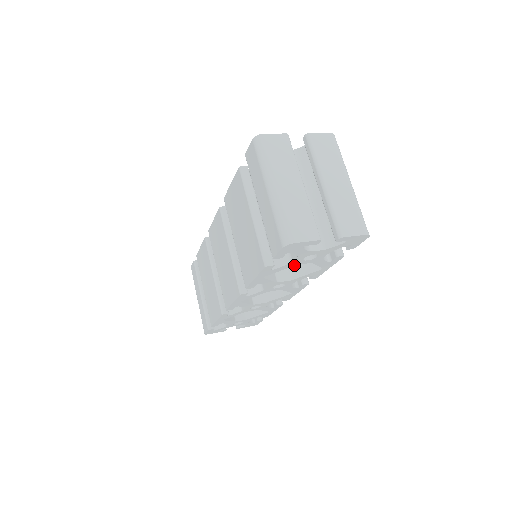
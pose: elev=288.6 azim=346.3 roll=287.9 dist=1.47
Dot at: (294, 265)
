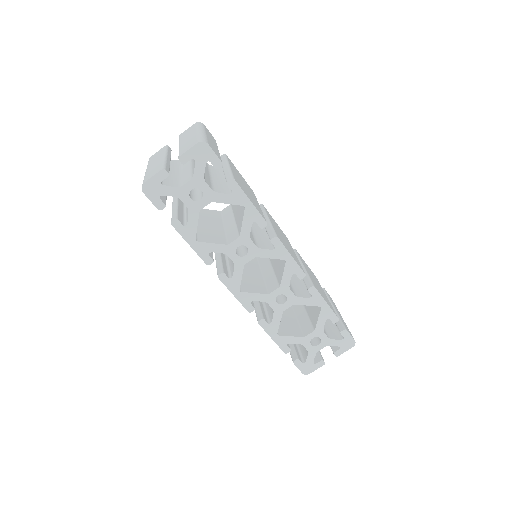
Dot at: occluded
